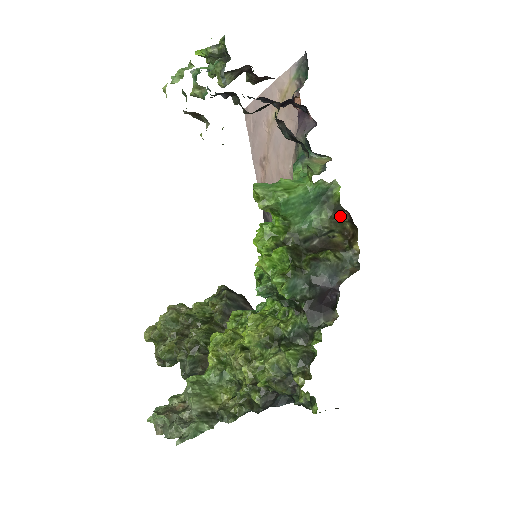
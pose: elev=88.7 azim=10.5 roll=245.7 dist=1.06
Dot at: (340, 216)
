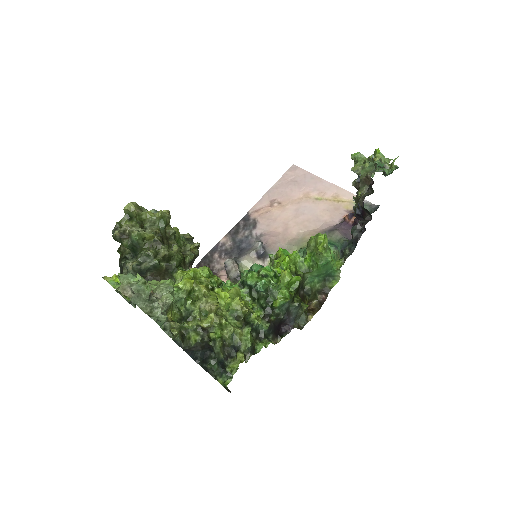
Dot at: (319, 294)
